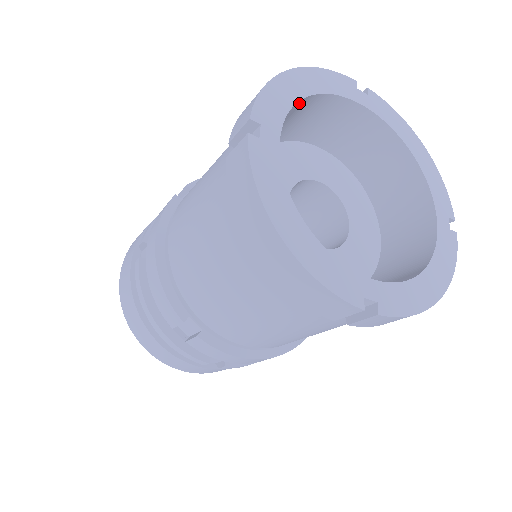
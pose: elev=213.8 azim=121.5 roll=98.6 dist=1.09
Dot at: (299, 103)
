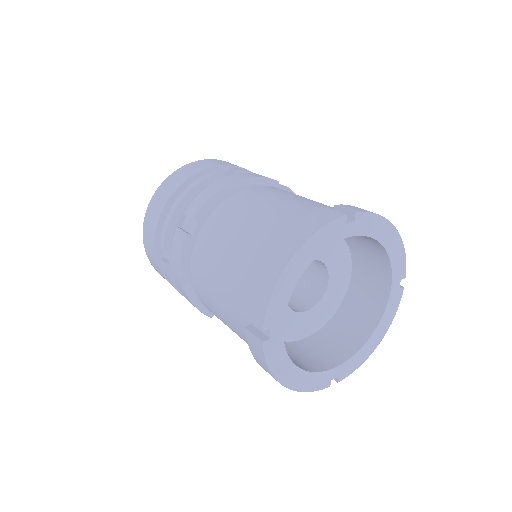
Dot at: occluded
